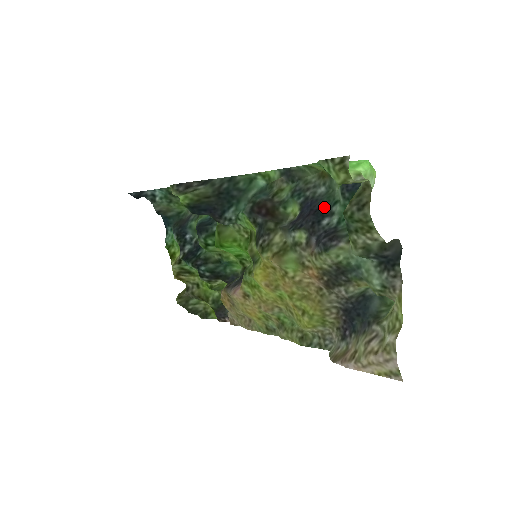
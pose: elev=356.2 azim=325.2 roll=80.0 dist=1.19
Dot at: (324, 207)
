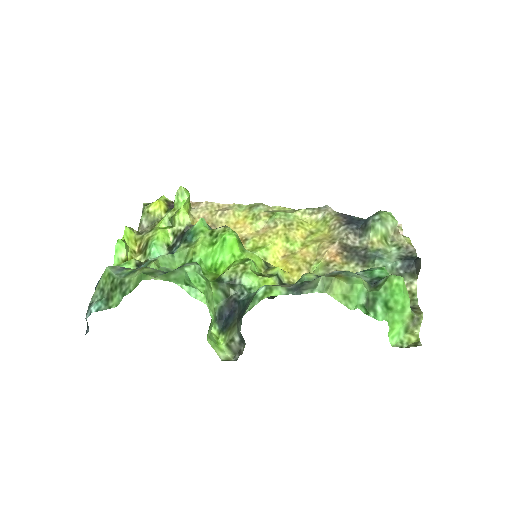
Dot at: occluded
